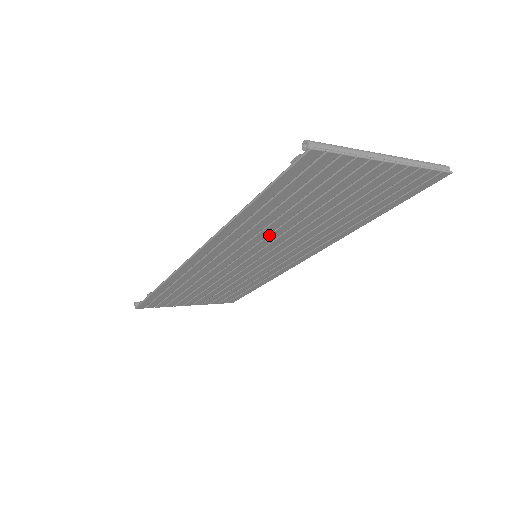
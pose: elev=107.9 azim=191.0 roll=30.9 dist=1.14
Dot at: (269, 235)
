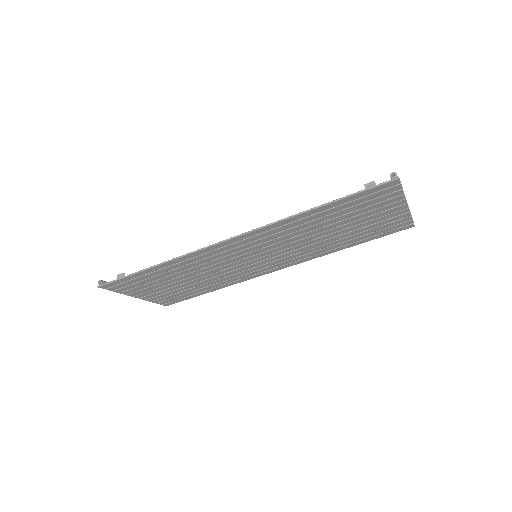
Dot at: (292, 238)
